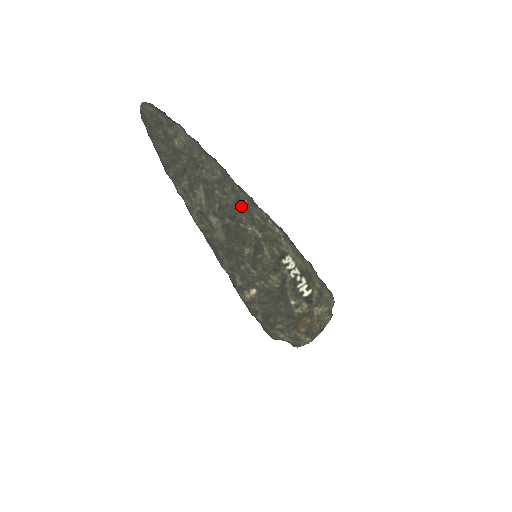
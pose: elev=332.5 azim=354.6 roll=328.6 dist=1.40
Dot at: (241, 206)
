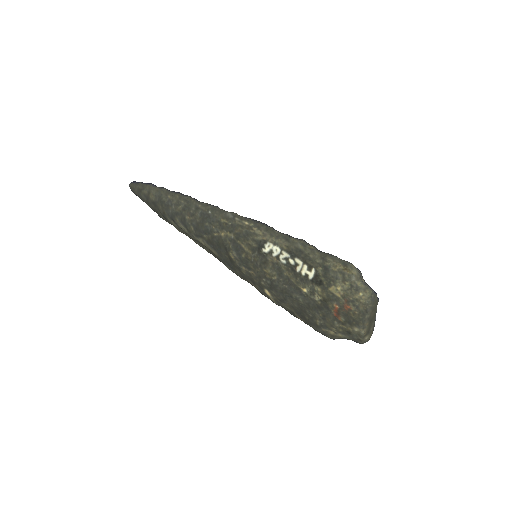
Dot at: (206, 219)
